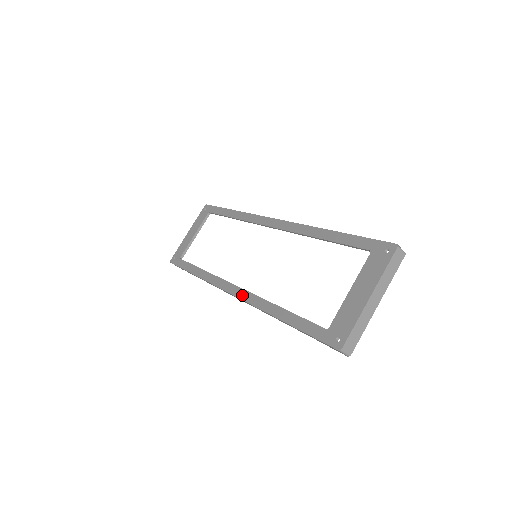
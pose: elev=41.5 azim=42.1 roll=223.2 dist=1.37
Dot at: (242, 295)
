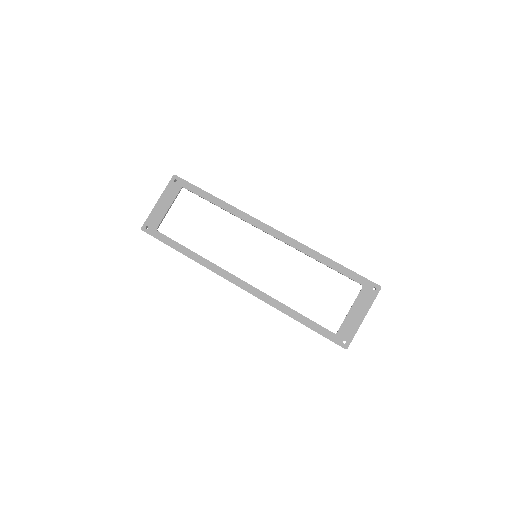
Dot at: (252, 291)
